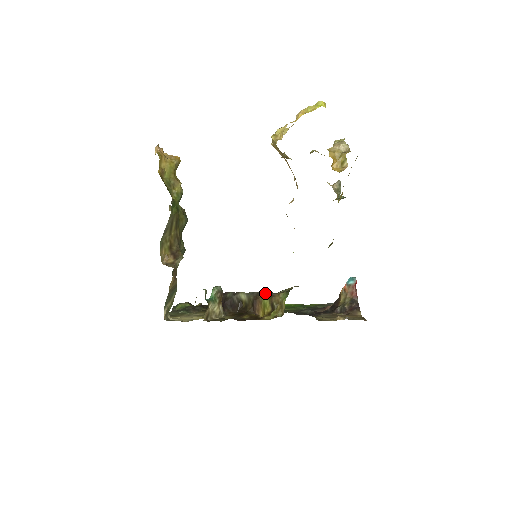
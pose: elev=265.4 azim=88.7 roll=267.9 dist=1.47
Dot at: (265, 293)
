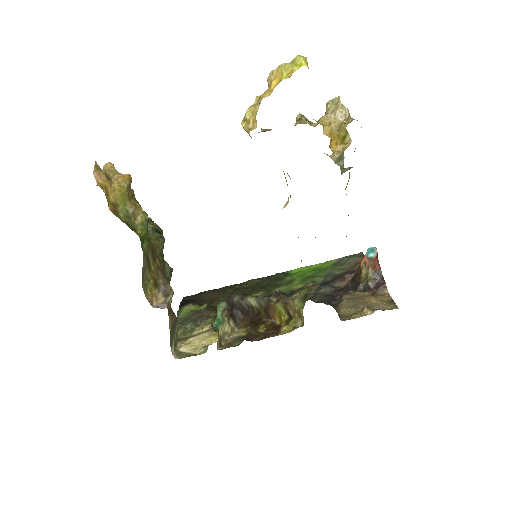
Dot at: (277, 299)
